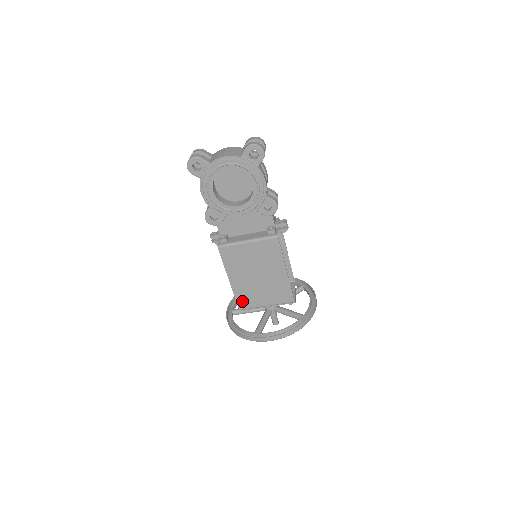
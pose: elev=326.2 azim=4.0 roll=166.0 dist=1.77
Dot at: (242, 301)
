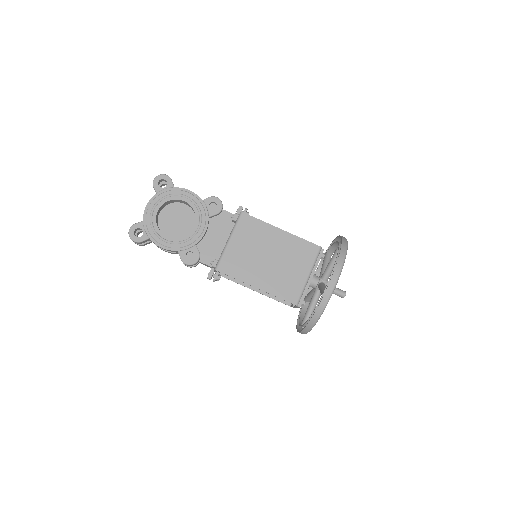
Dot at: (288, 295)
